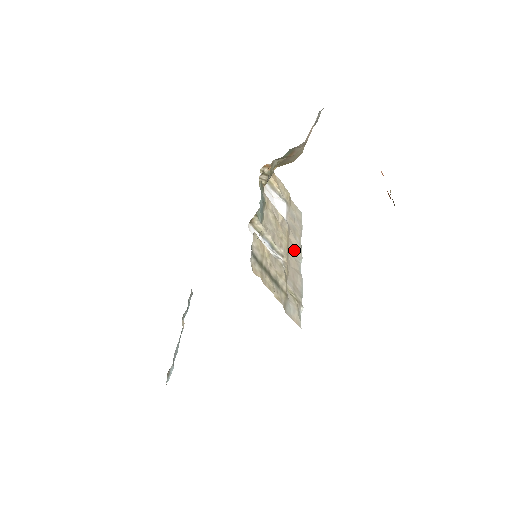
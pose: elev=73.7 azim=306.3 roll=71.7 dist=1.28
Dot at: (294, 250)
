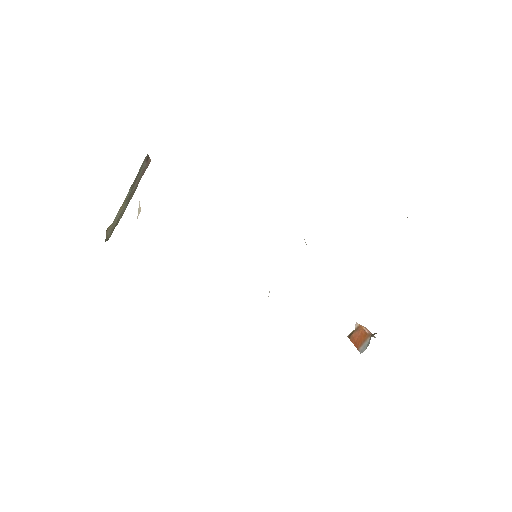
Dot at: occluded
